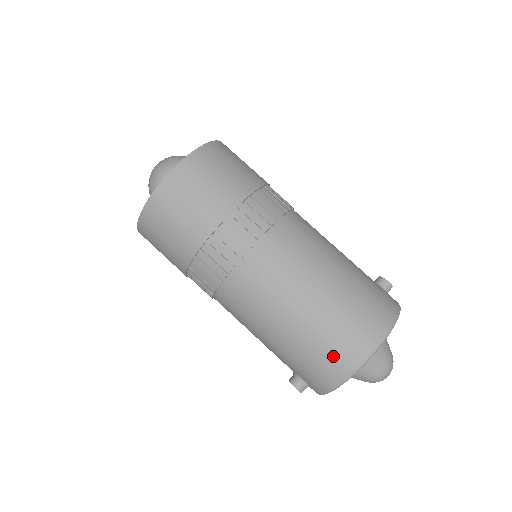
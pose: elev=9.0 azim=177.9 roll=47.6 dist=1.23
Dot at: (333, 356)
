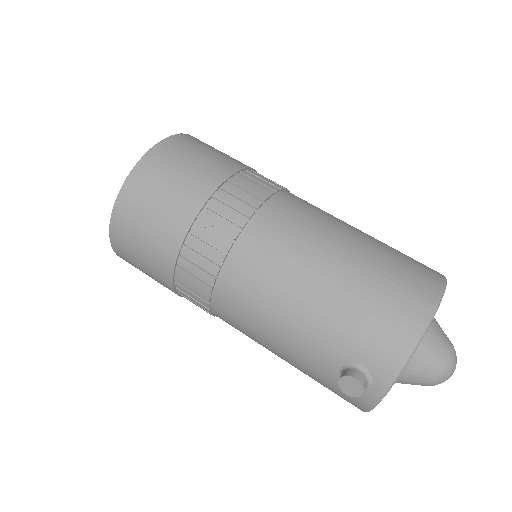
Dot at: (401, 295)
